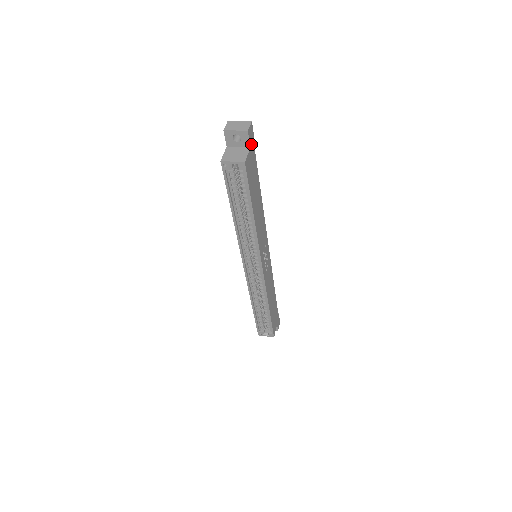
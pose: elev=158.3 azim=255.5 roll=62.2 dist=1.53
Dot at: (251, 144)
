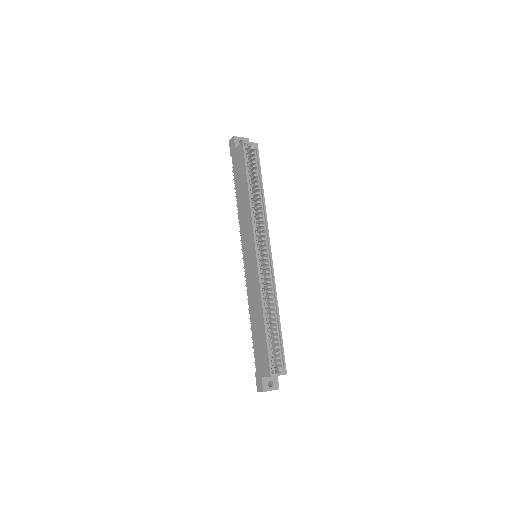
Dot at: occluded
